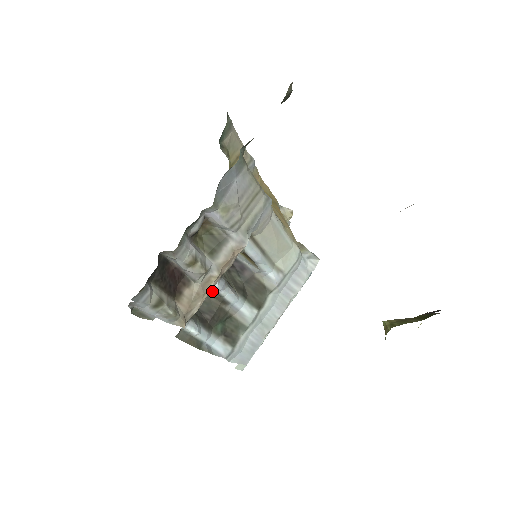
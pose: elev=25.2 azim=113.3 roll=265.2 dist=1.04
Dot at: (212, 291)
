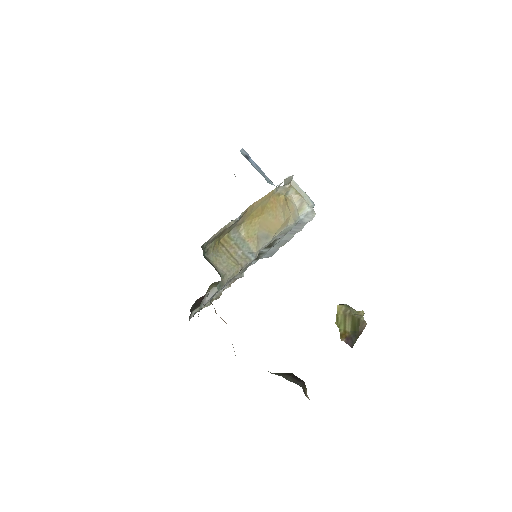
Dot at: occluded
